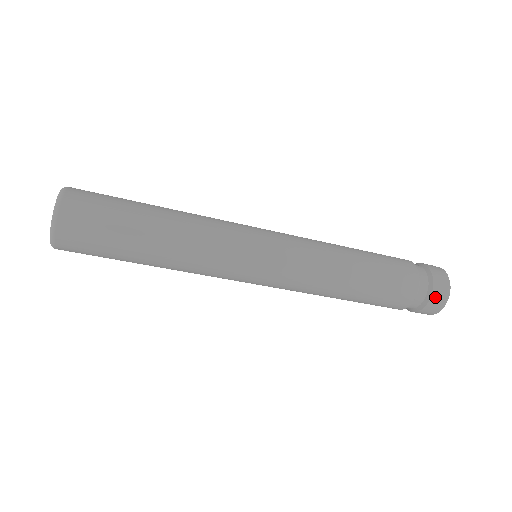
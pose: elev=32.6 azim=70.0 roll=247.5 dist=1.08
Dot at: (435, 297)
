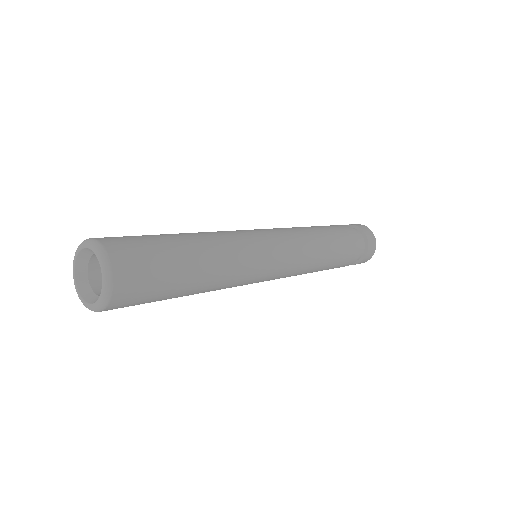
Dot at: (364, 260)
